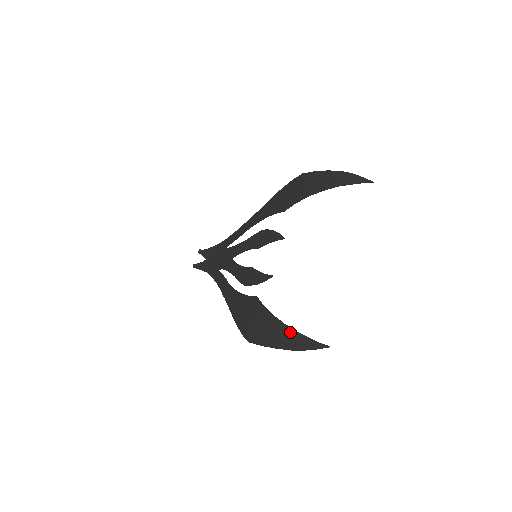
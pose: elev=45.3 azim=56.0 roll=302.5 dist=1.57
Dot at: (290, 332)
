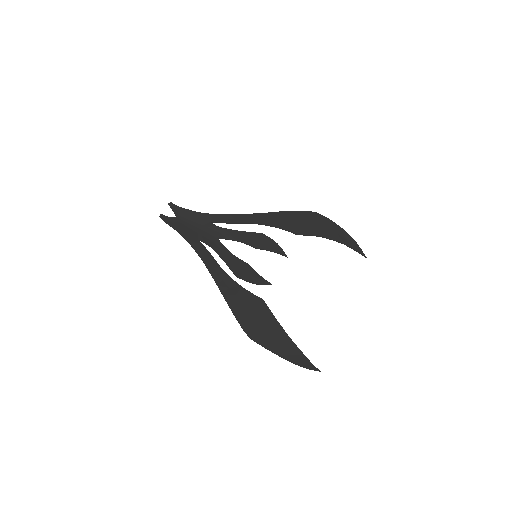
Dot at: (294, 347)
